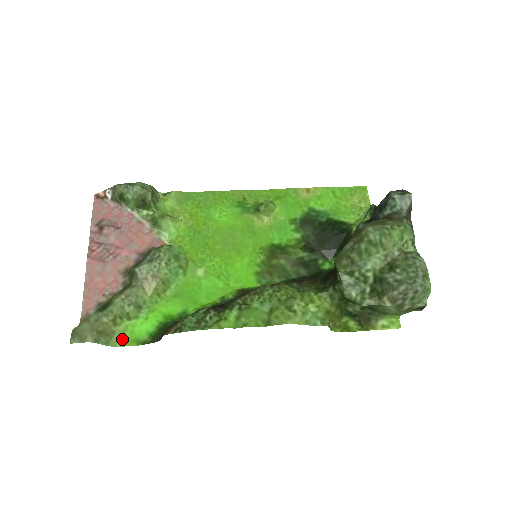
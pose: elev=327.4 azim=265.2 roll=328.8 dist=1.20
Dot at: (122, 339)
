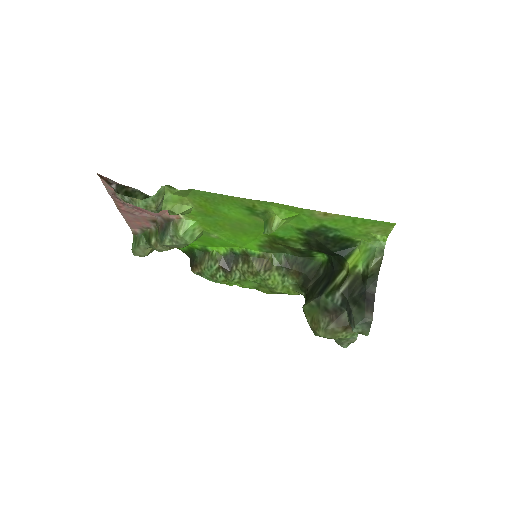
Dot at: occluded
